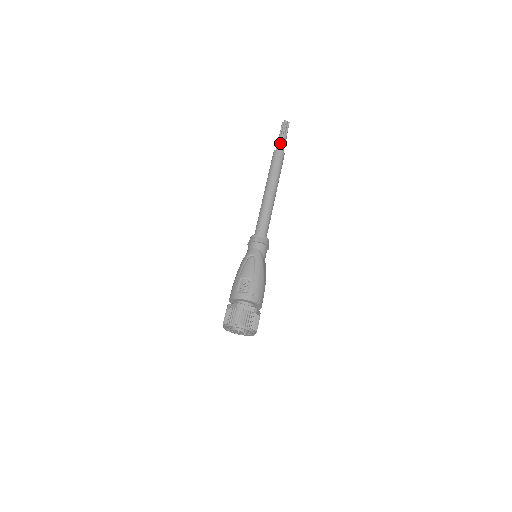
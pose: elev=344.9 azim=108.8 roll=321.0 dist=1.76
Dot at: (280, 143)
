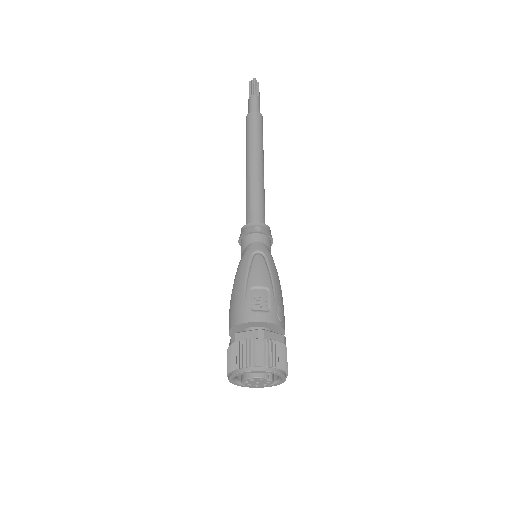
Dot at: (255, 104)
